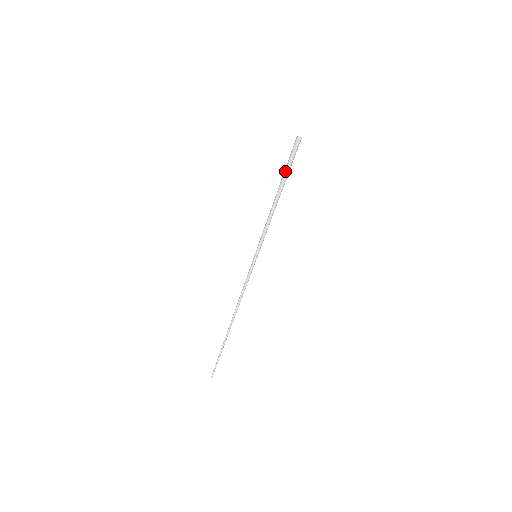
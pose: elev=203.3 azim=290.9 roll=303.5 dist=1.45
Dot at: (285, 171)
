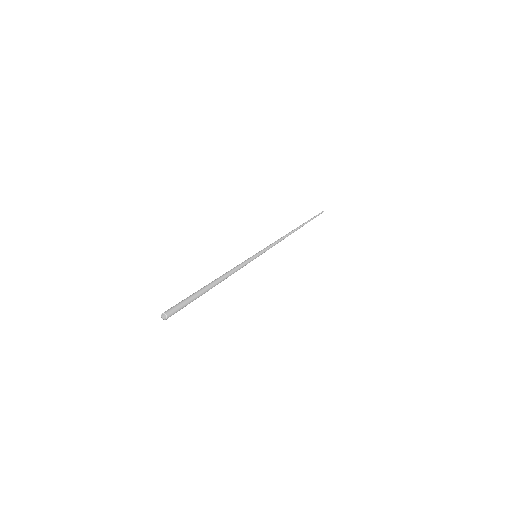
Dot at: occluded
